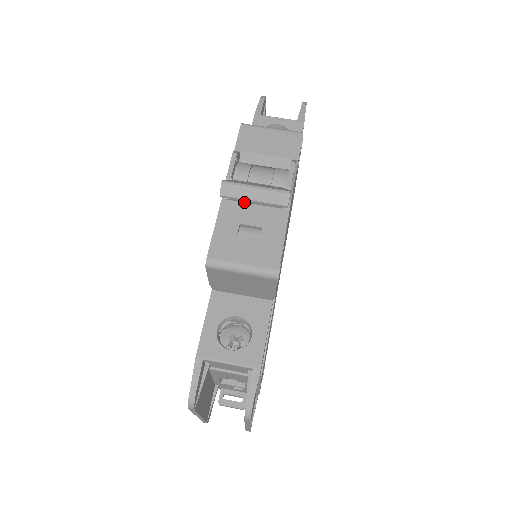
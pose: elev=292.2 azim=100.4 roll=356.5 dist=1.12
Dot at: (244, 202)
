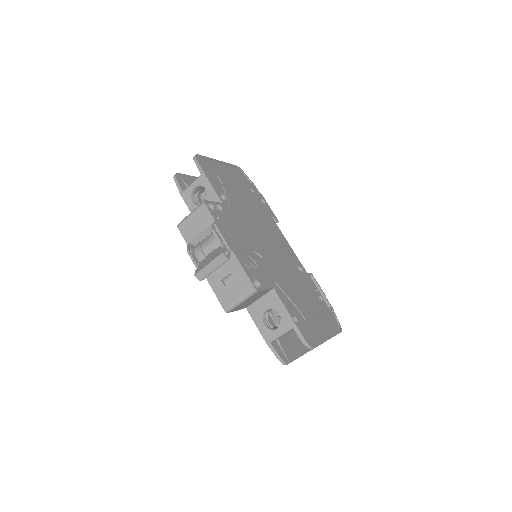
Dot at: occluded
